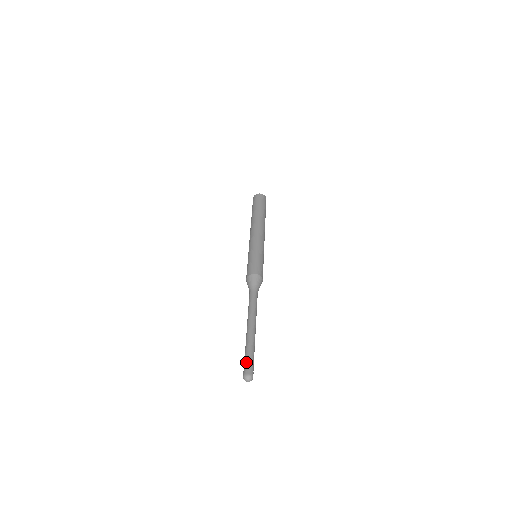
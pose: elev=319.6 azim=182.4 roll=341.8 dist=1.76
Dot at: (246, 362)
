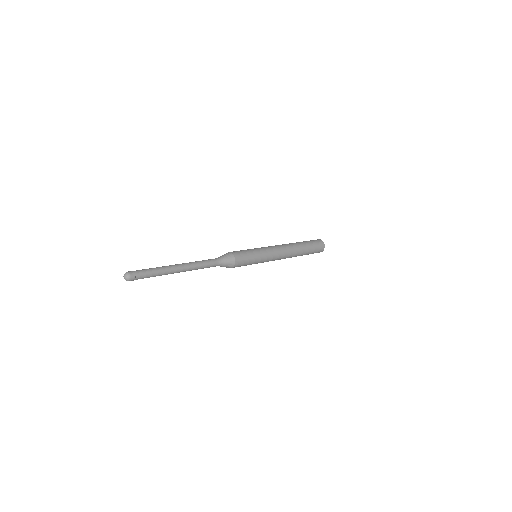
Dot at: (139, 270)
